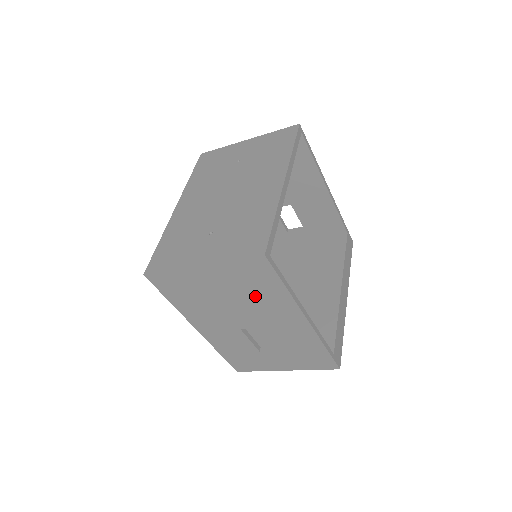
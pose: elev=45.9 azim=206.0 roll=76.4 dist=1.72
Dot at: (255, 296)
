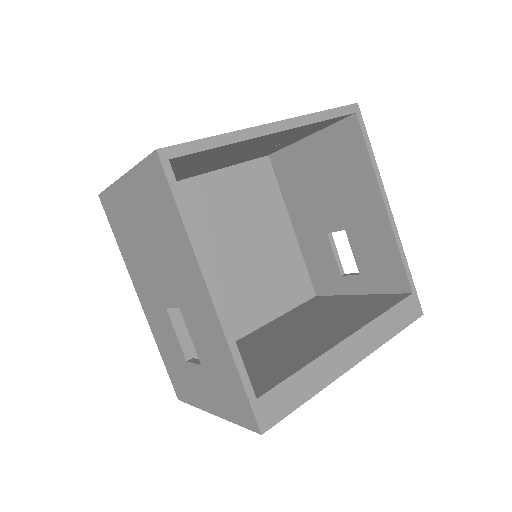
Dot at: (164, 237)
